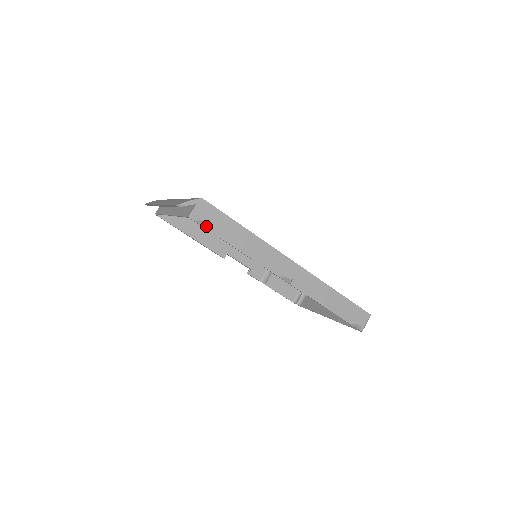
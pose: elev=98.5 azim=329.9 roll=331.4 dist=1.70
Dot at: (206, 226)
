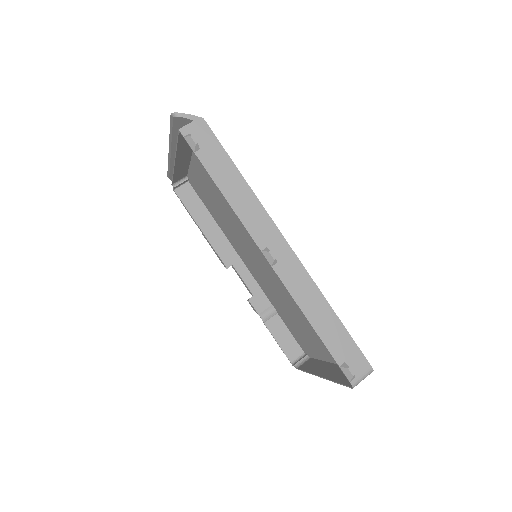
Dot at: (194, 147)
